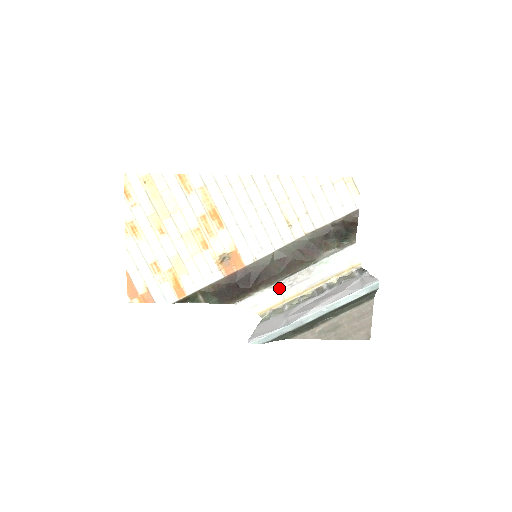
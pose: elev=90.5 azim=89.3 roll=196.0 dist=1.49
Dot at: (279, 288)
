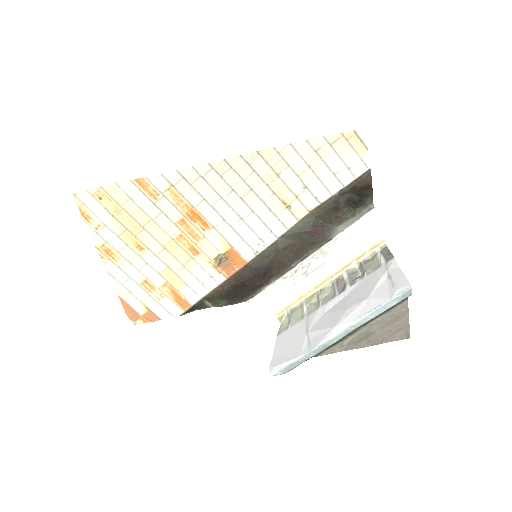
Dot at: (292, 279)
